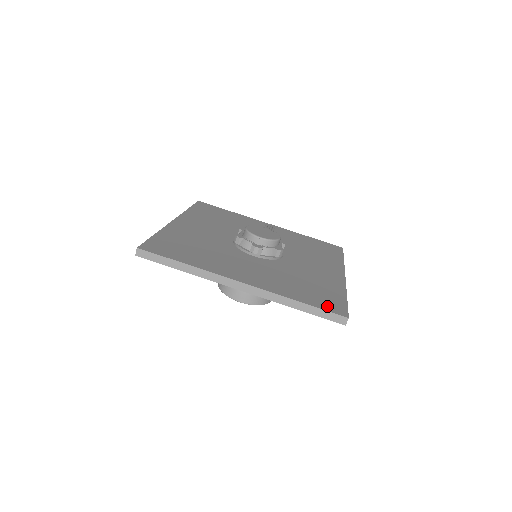
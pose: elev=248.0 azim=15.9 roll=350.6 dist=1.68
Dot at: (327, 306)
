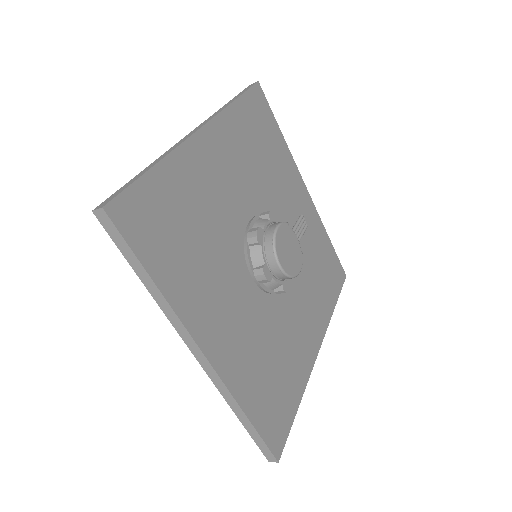
Dot at: (271, 431)
